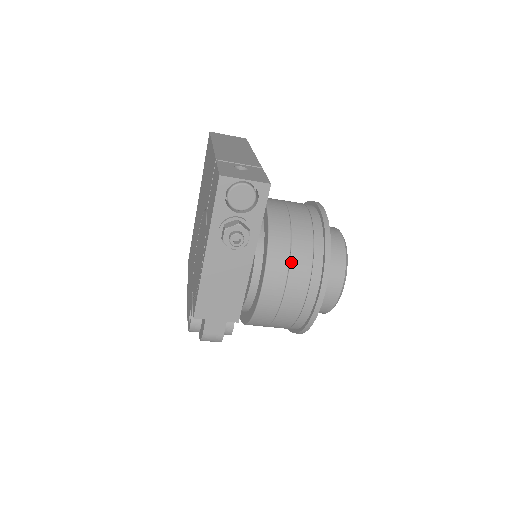
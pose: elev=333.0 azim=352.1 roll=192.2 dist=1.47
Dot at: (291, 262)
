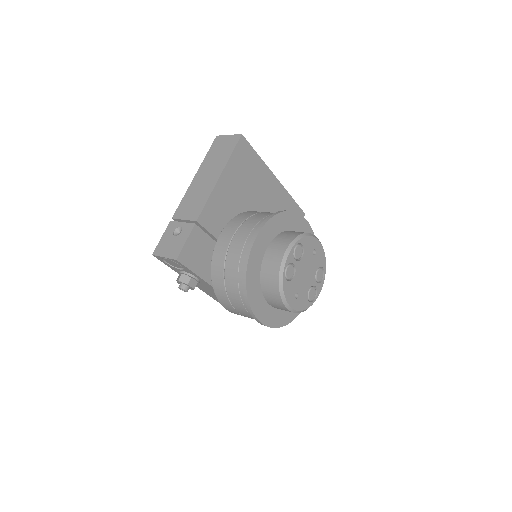
Dot at: (228, 297)
